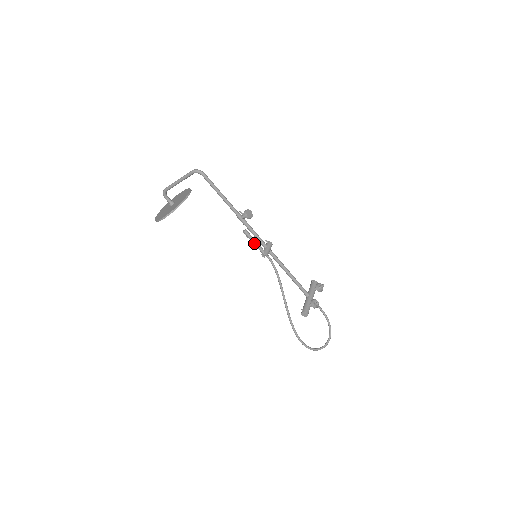
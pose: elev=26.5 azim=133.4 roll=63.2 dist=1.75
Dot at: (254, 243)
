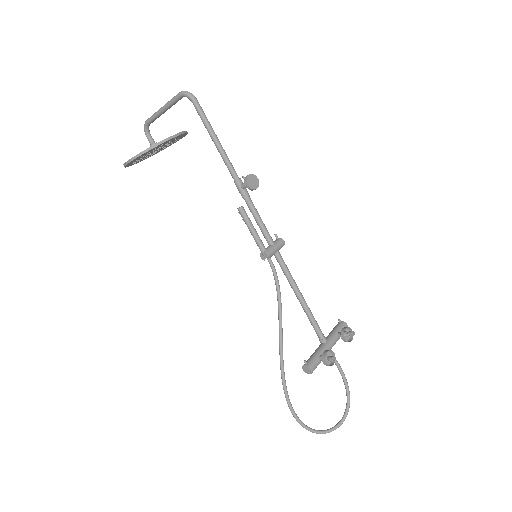
Dot at: (251, 232)
